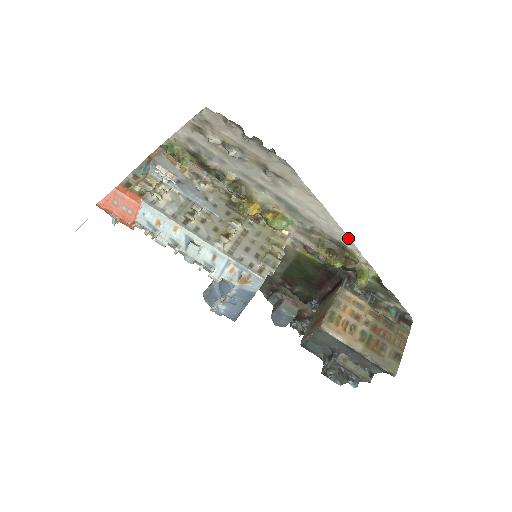
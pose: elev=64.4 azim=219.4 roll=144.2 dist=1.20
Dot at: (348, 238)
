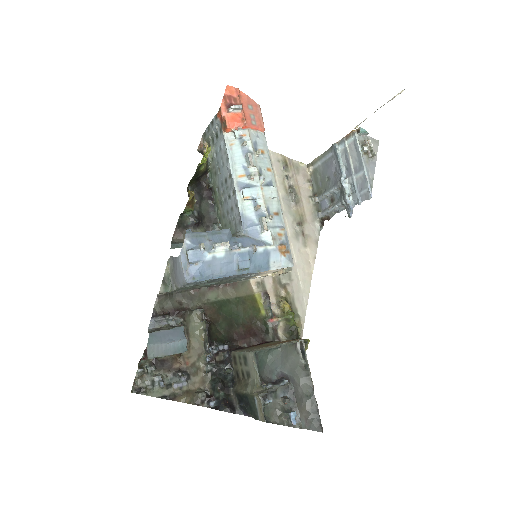
Dot at: (305, 311)
